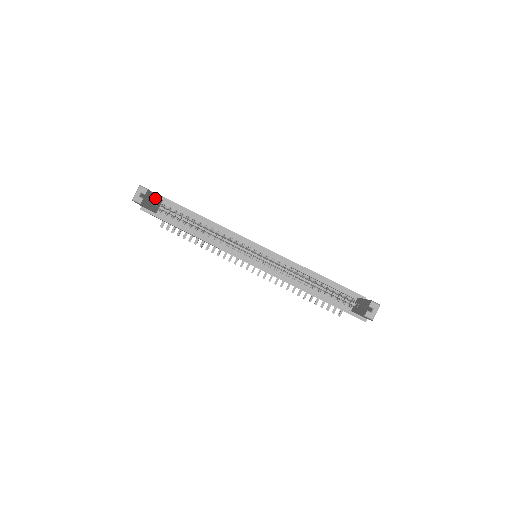
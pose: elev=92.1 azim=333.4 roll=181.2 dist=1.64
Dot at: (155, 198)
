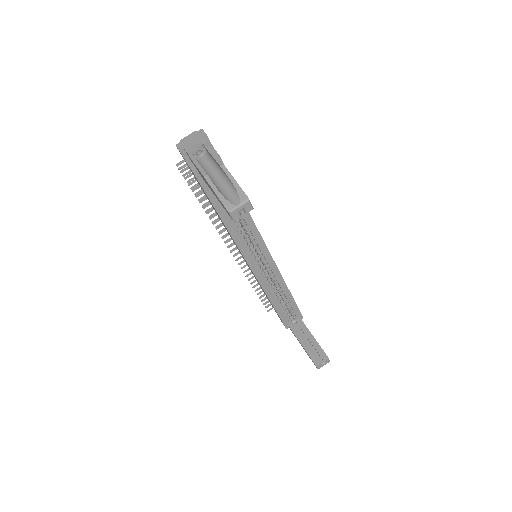
Dot at: occluded
